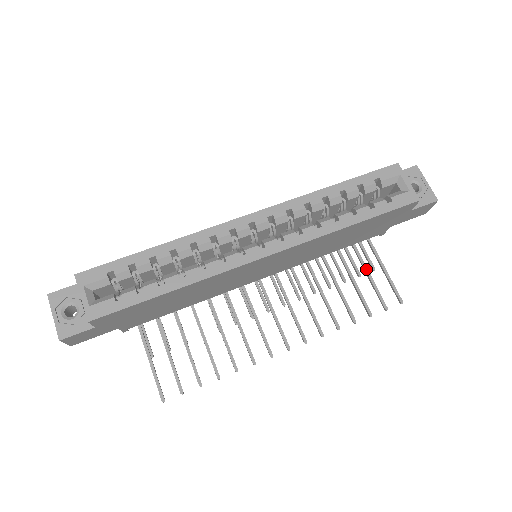
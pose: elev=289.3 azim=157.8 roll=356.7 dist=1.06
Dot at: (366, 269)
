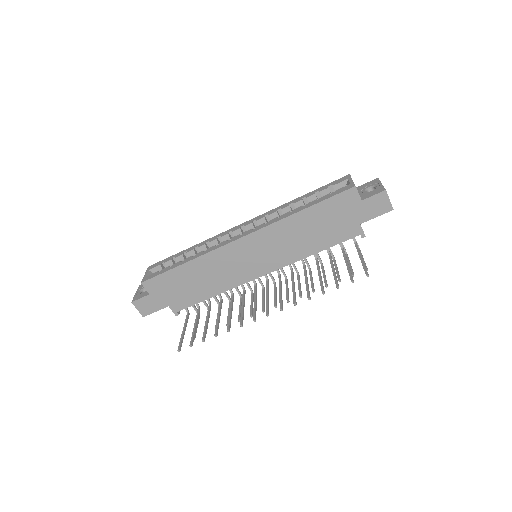
Dot at: (346, 261)
